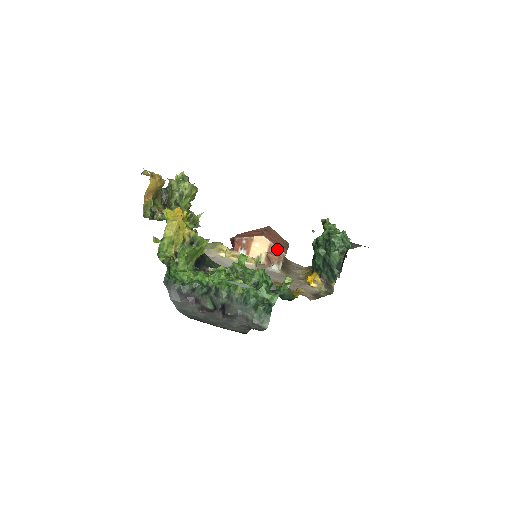
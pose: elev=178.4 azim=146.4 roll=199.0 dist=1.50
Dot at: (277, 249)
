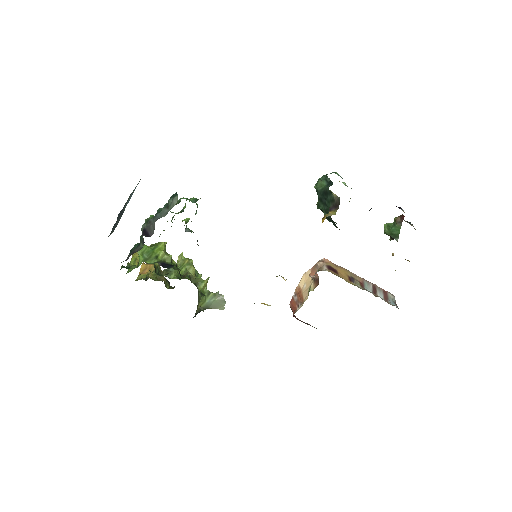
Dot at: occluded
